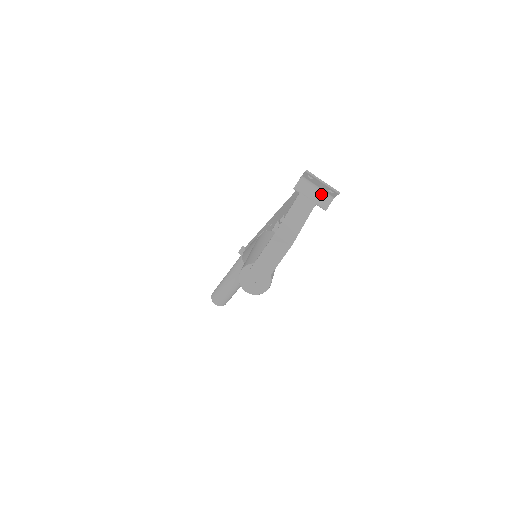
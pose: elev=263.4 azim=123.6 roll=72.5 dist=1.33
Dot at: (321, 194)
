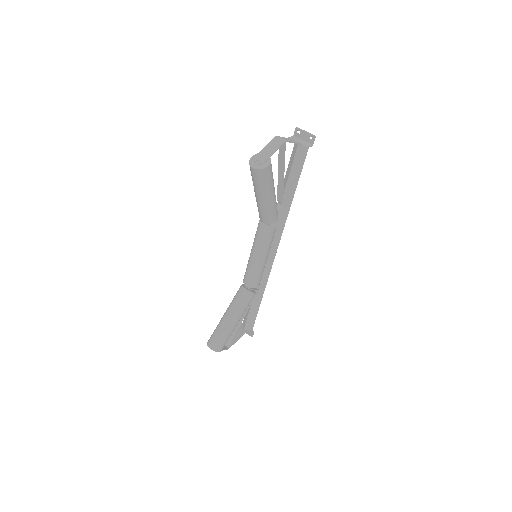
Dot at: (305, 142)
